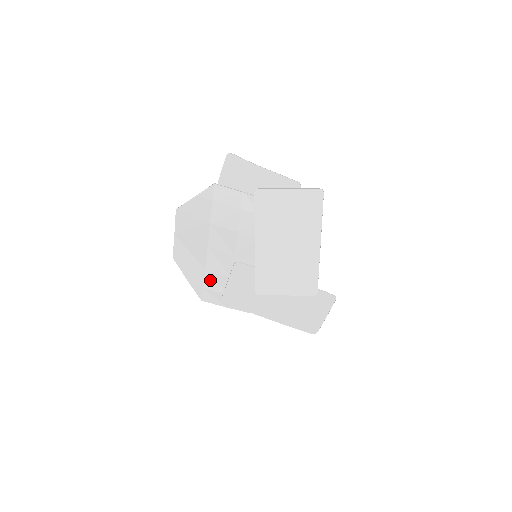
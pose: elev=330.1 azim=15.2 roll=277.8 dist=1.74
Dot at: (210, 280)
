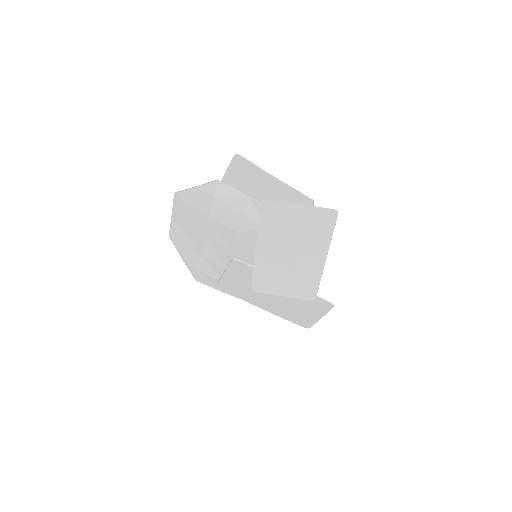
Dot at: (206, 266)
